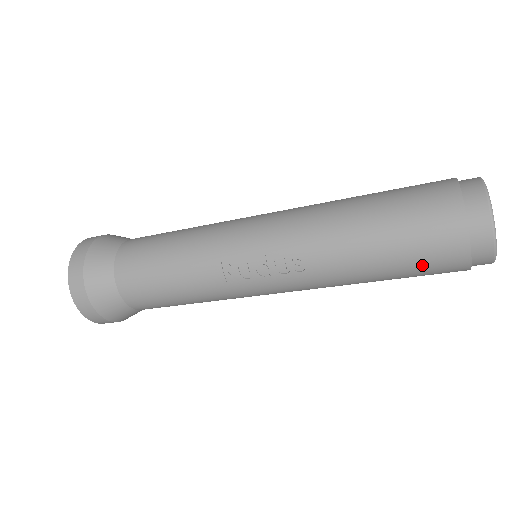
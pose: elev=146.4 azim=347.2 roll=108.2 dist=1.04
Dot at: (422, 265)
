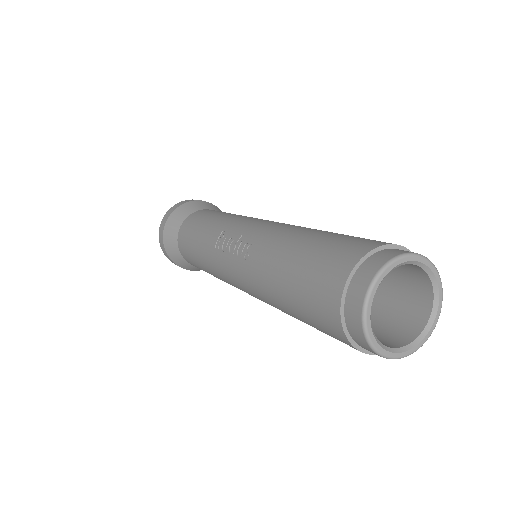
Dot at: (308, 298)
